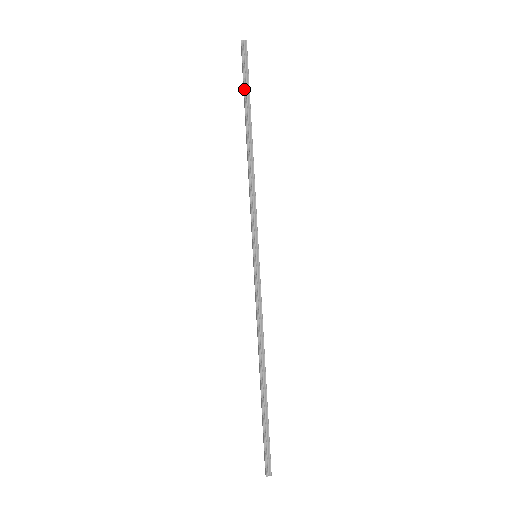
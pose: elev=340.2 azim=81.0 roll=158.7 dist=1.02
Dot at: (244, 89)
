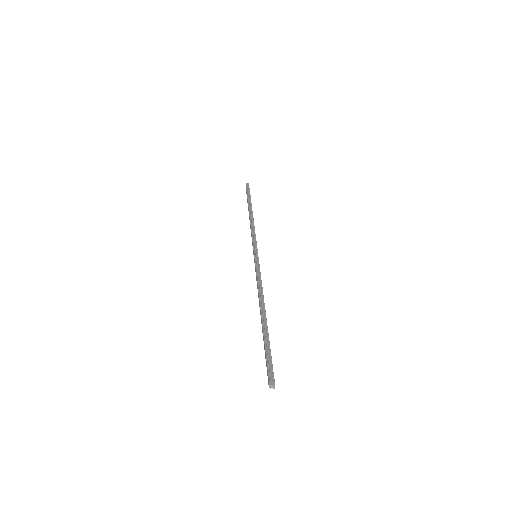
Dot at: (247, 196)
